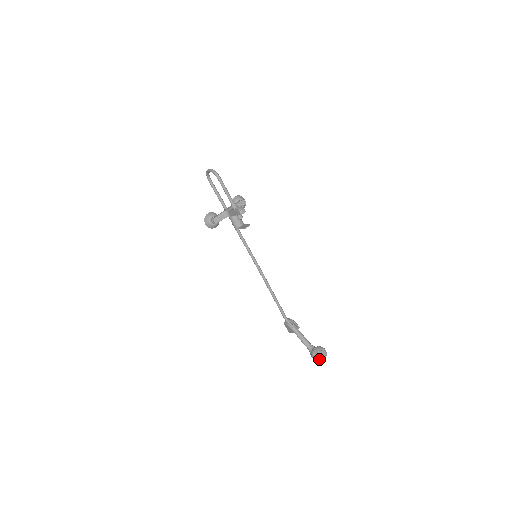
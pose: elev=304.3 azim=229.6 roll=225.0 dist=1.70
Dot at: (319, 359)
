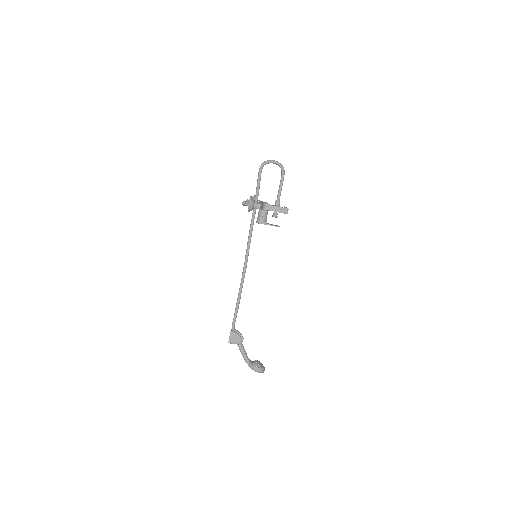
Dot at: (263, 371)
